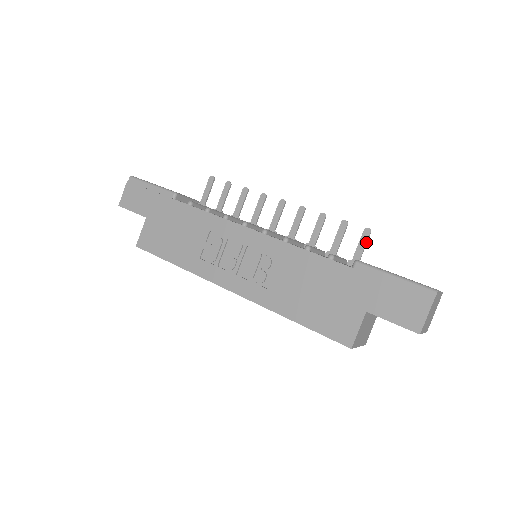
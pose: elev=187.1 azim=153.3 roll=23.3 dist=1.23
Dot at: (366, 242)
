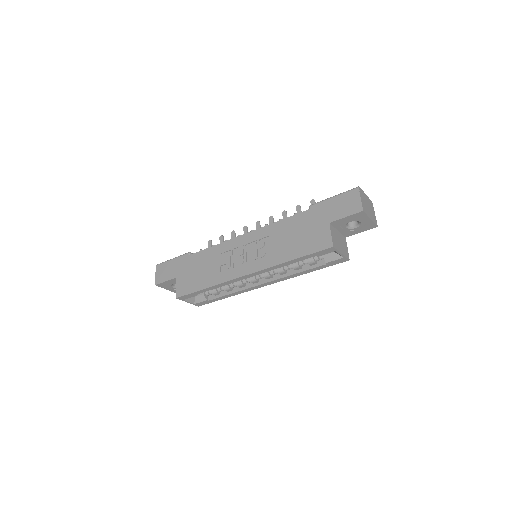
Dot at: occluded
